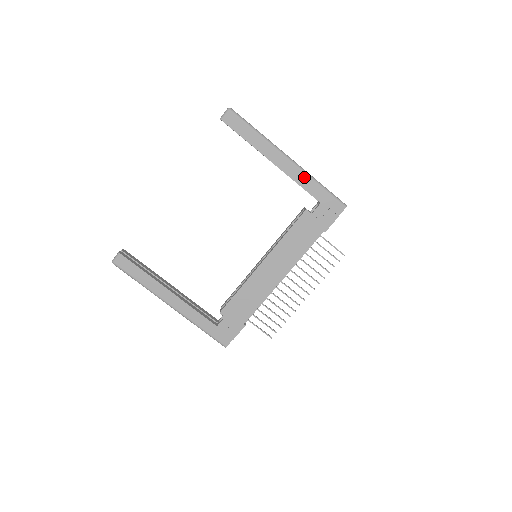
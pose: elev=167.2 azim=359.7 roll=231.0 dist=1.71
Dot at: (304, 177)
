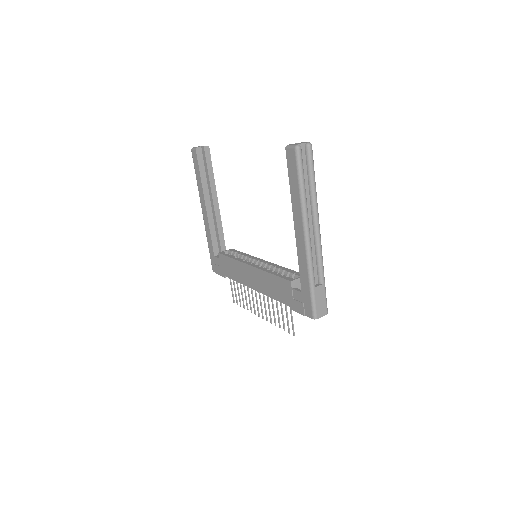
Dot at: (305, 263)
